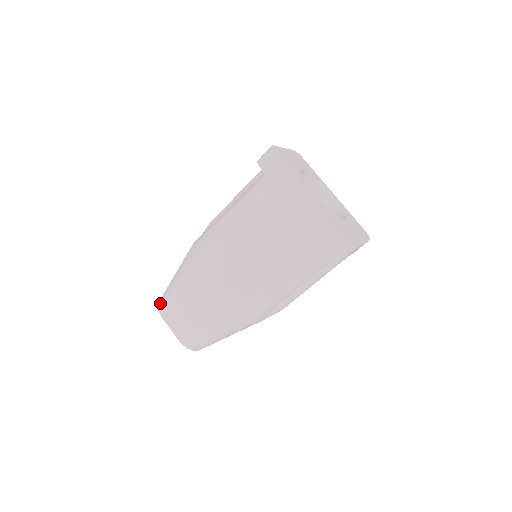
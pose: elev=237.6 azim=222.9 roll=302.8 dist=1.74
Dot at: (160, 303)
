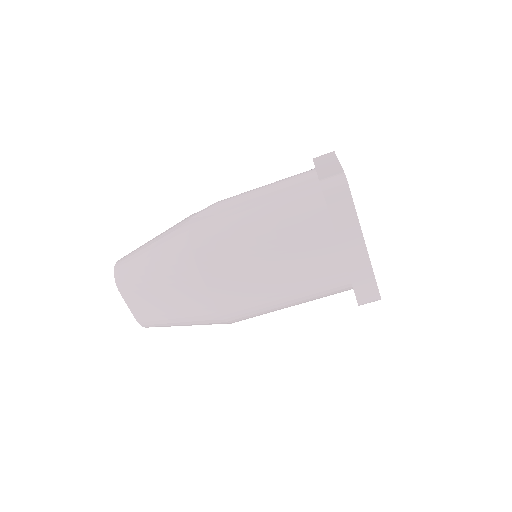
Dot at: (120, 276)
